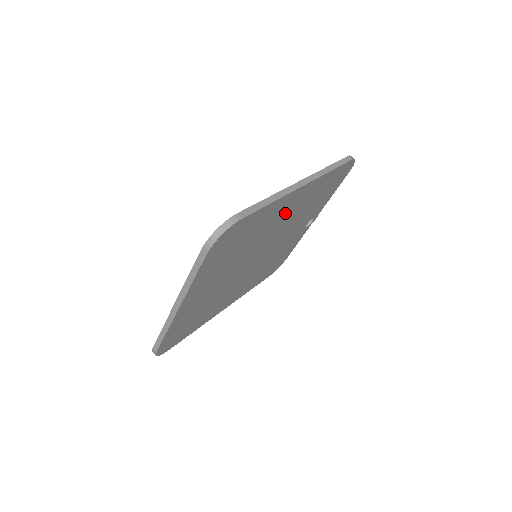
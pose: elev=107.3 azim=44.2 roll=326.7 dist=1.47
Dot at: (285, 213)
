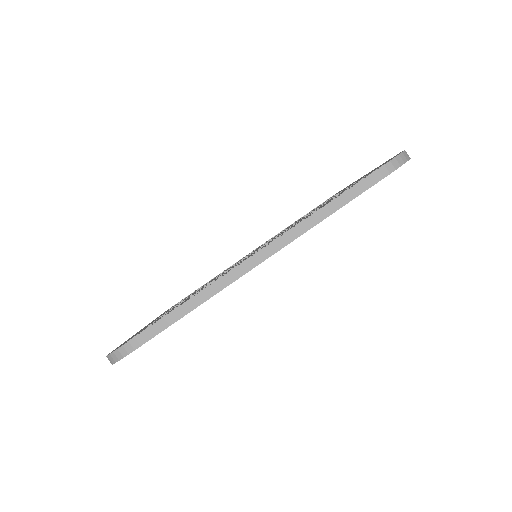
Dot at: occluded
